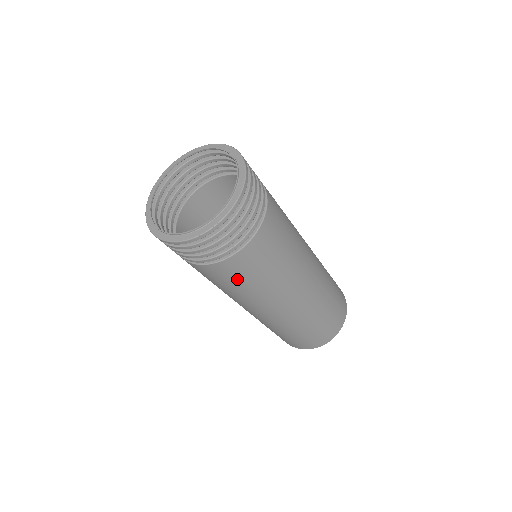
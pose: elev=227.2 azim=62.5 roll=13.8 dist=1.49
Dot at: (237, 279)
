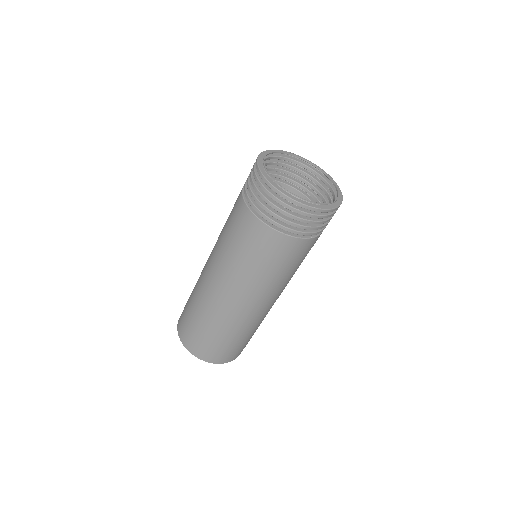
Dot at: (255, 249)
